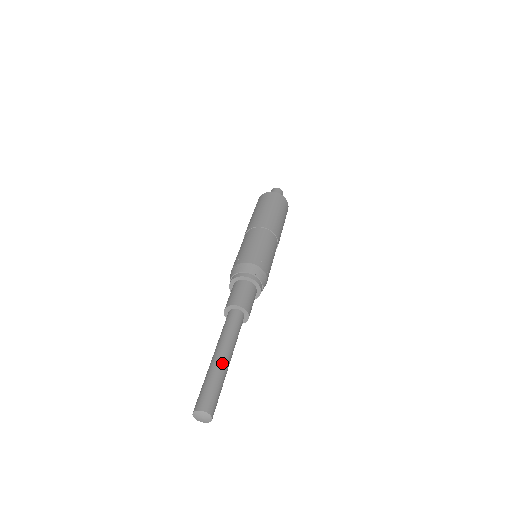
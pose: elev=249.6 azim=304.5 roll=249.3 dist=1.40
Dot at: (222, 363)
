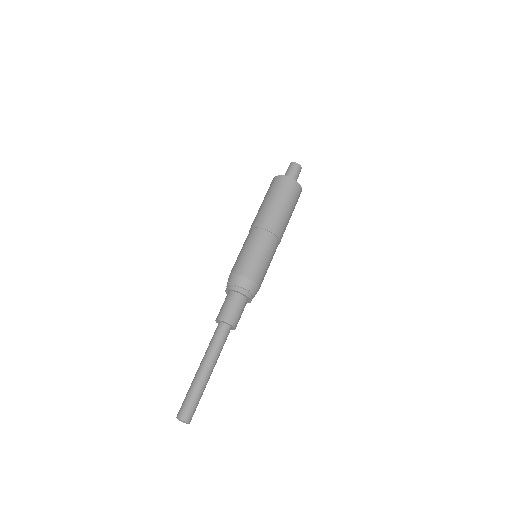
Dot at: (201, 377)
